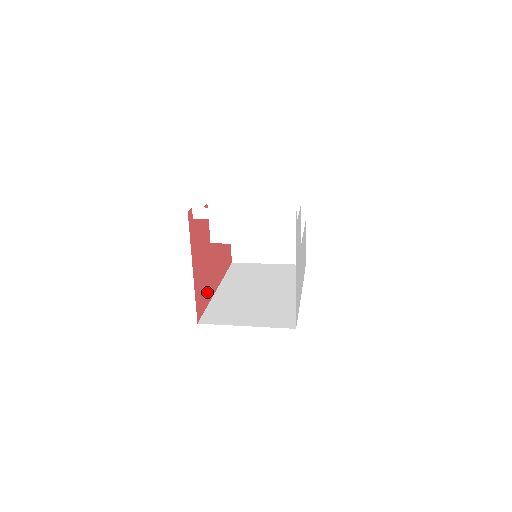
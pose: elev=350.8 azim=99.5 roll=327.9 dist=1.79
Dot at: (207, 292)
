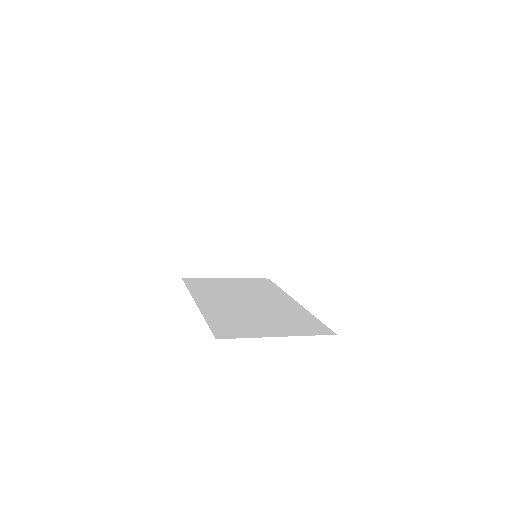
Dot at: occluded
